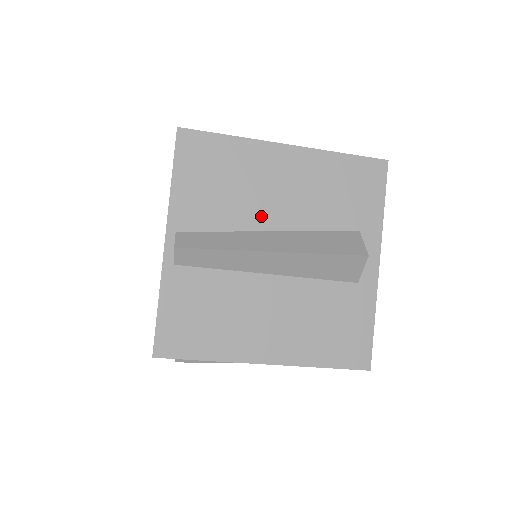
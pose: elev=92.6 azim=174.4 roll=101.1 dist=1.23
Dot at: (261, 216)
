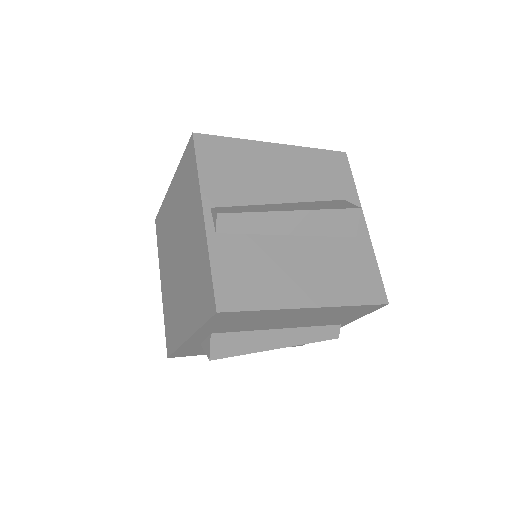
Dot at: (272, 193)
